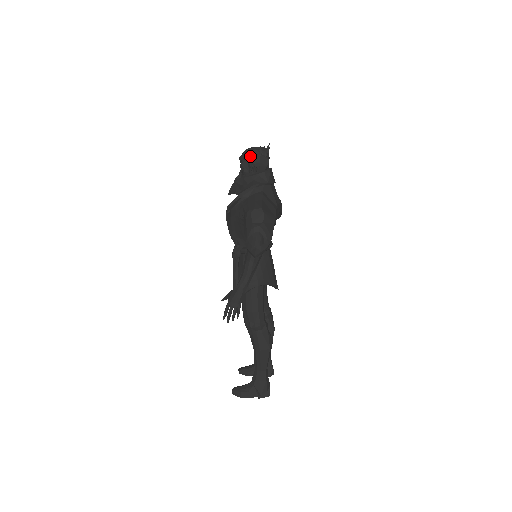
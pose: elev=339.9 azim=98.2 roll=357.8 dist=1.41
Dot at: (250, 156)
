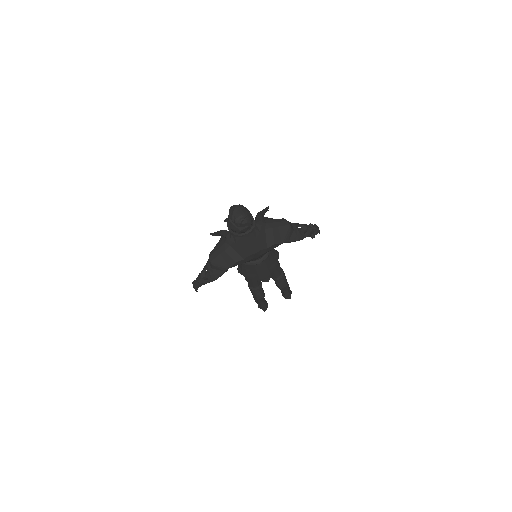
Dot at: (228, 218)
